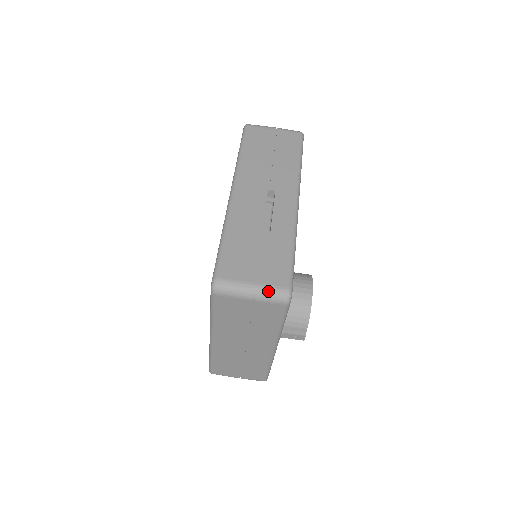
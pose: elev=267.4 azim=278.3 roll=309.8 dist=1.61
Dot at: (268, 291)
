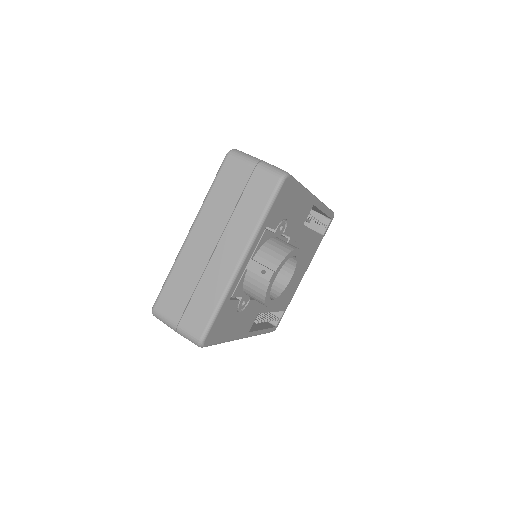
Dot at: (271, 165)
